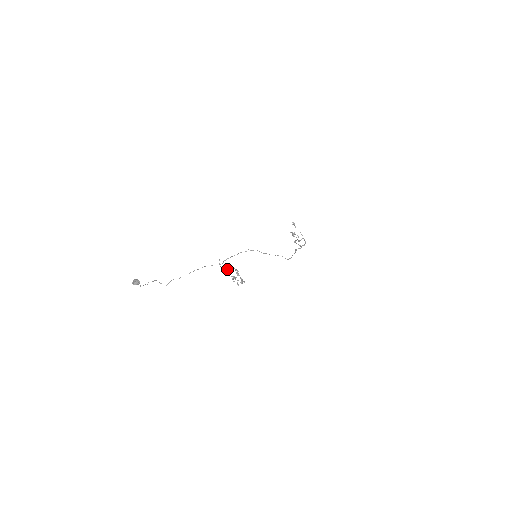
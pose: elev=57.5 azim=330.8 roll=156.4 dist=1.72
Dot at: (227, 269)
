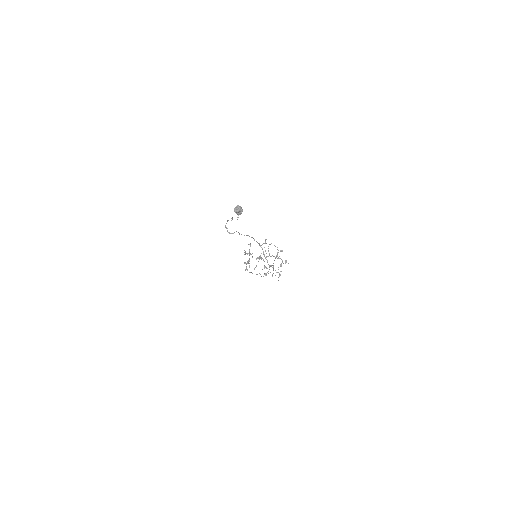
Dot at: occluded
